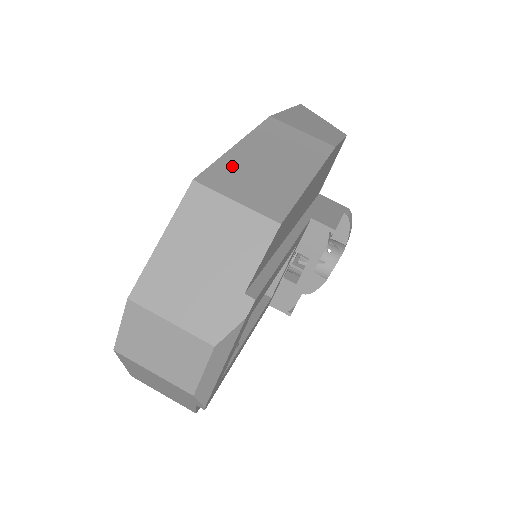
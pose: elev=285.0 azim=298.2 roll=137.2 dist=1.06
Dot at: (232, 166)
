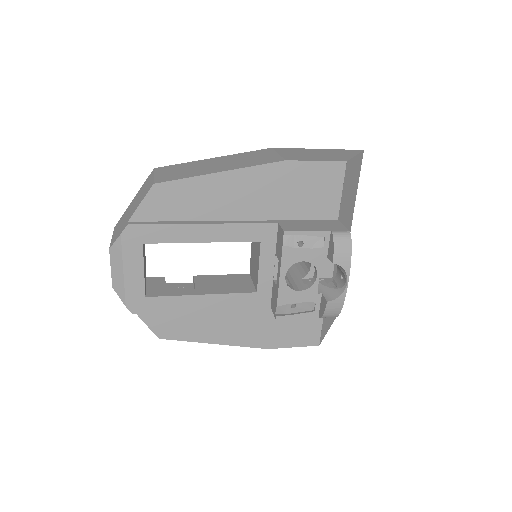
Dot at: (186, 165)
